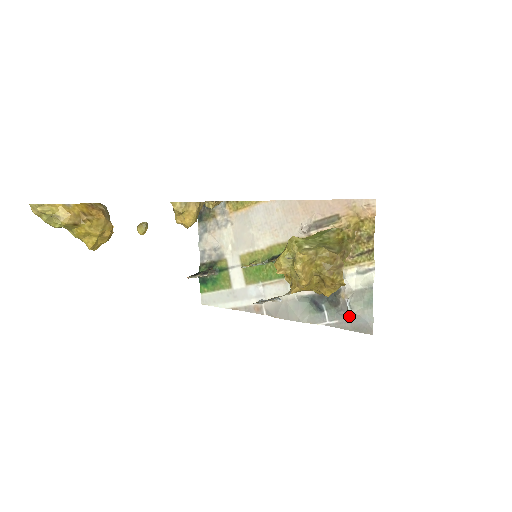
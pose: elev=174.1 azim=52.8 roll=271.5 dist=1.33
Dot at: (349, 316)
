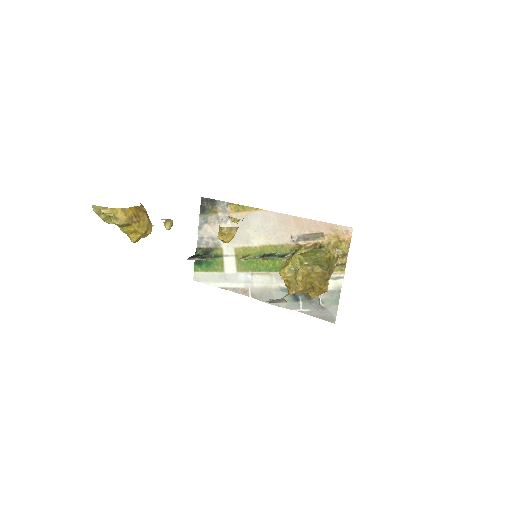
Dot at: (319, 308)
